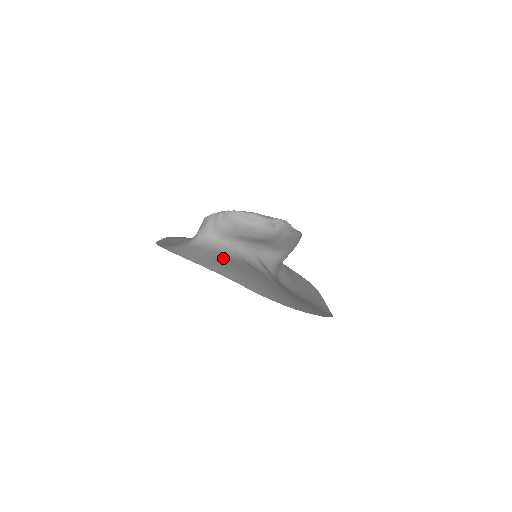
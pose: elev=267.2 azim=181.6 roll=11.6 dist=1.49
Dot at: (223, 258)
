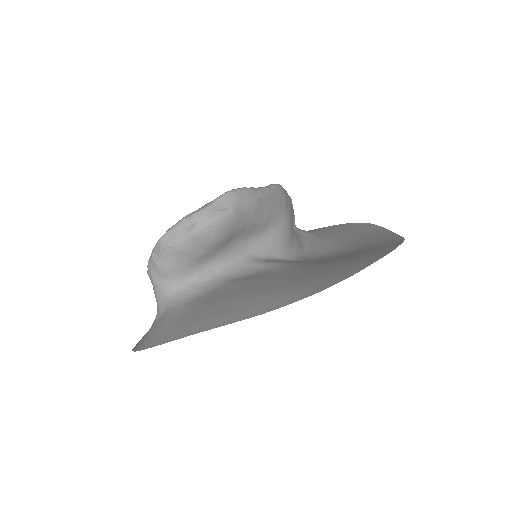
Dot at: (199, 303)
